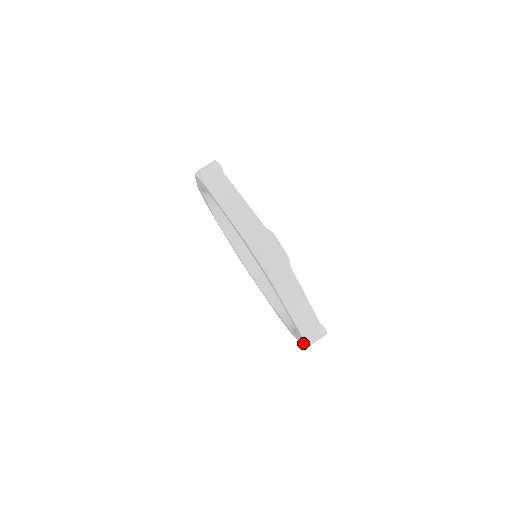
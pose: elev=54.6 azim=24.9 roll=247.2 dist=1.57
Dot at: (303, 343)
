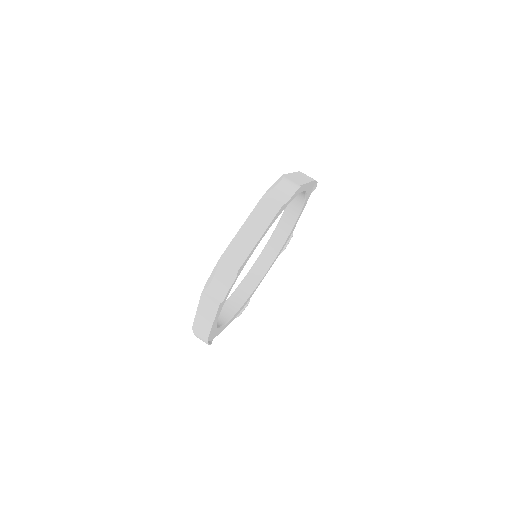
Dot at: occluded
